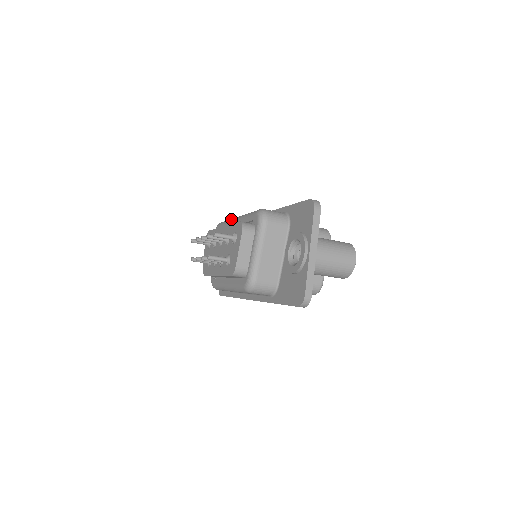
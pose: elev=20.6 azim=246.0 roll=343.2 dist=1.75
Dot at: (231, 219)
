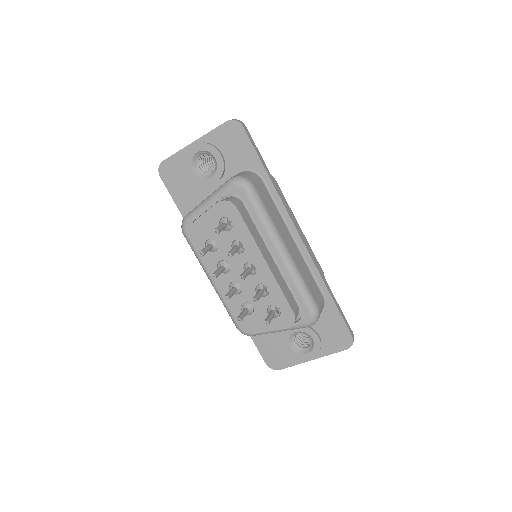
Dot at: (274, 235)
